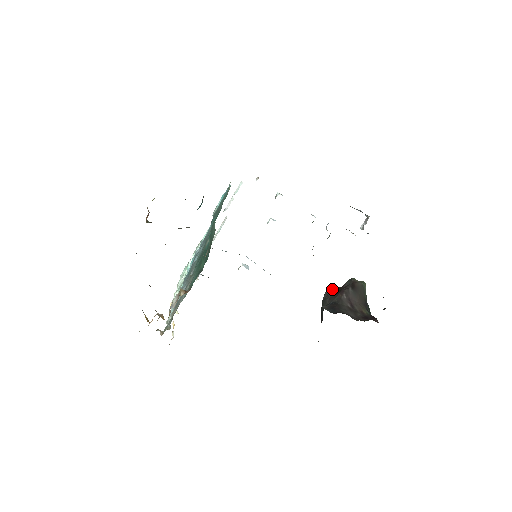
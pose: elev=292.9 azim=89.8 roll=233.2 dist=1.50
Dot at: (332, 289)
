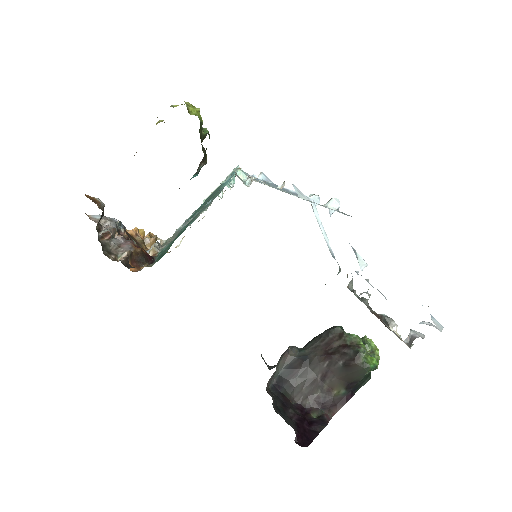
Dot at: (338, 335)
